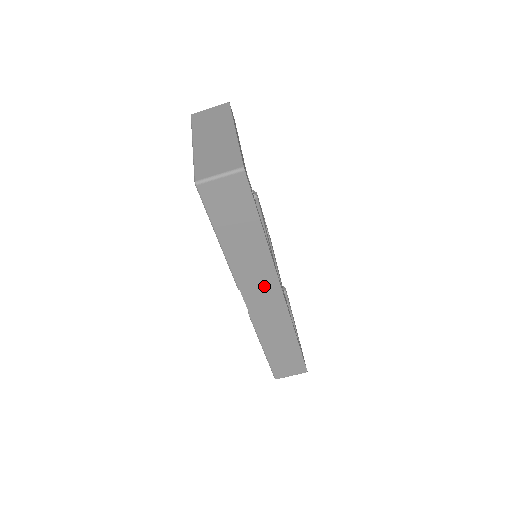
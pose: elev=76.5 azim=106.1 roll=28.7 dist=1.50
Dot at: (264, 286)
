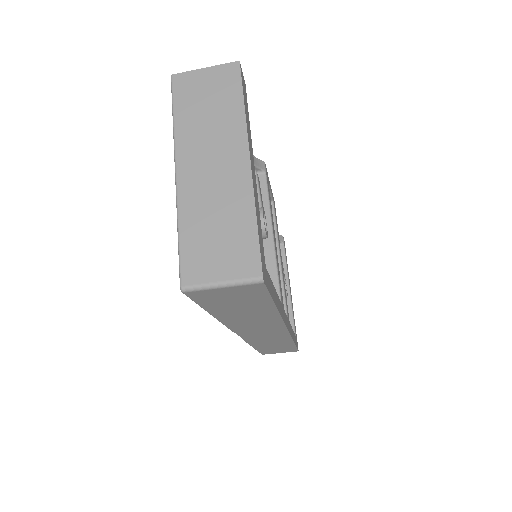
Dot at: (266, 329)
